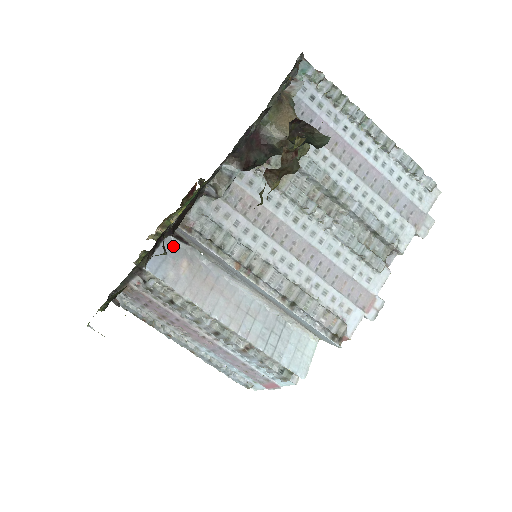
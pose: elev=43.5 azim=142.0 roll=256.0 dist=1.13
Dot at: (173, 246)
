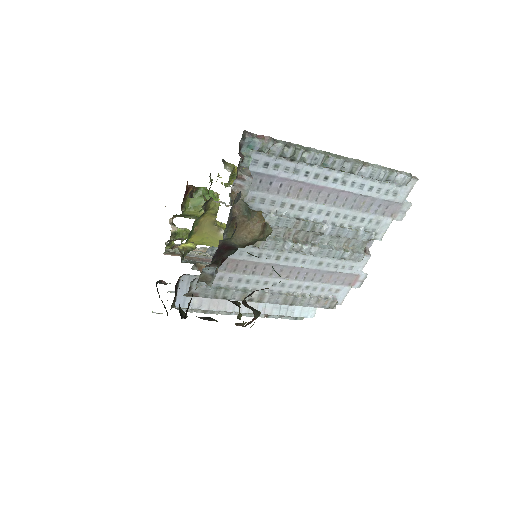
Dot at: (189, 280)
